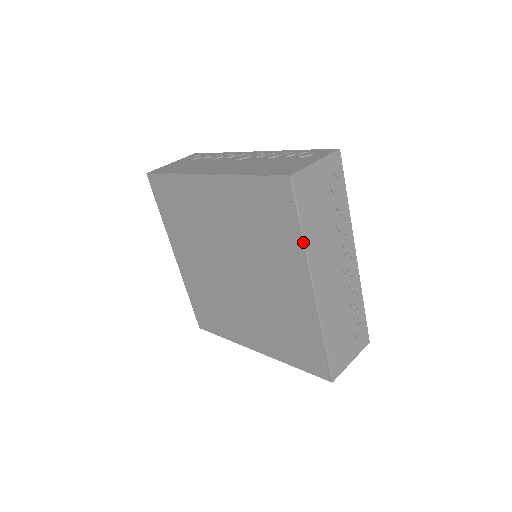
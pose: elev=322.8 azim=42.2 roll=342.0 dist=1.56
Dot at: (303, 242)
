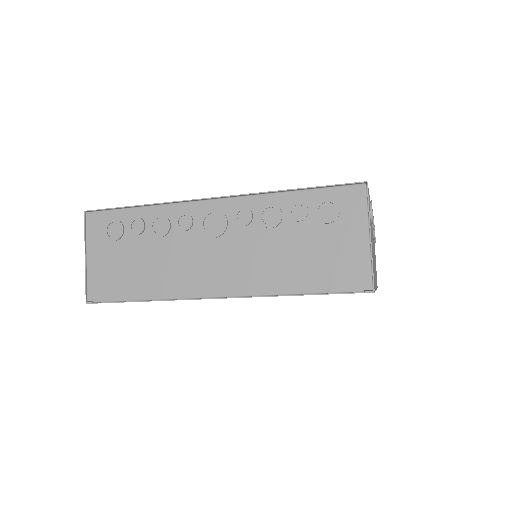
Dot at: occluded
